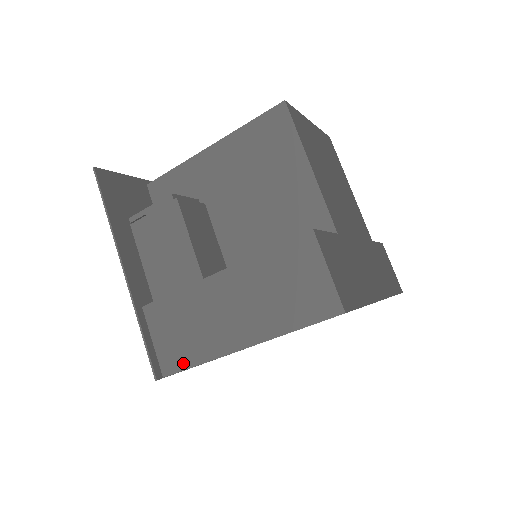
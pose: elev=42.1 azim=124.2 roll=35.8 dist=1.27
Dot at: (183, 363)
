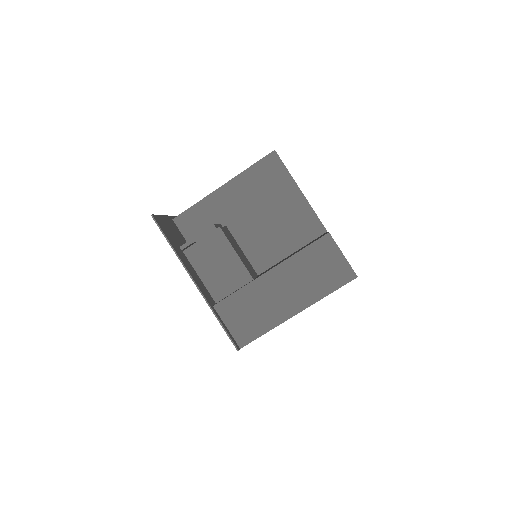
Dot at: (254, 335)
